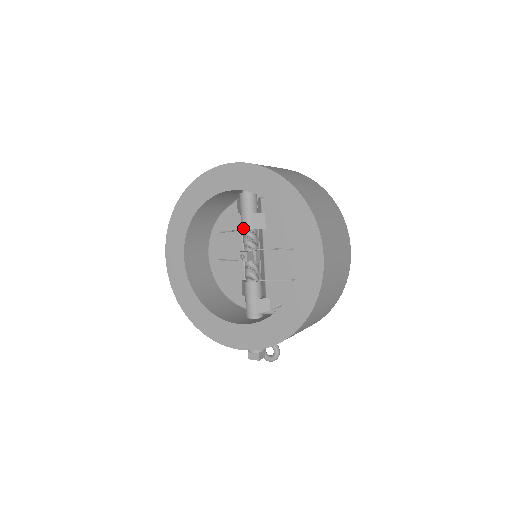
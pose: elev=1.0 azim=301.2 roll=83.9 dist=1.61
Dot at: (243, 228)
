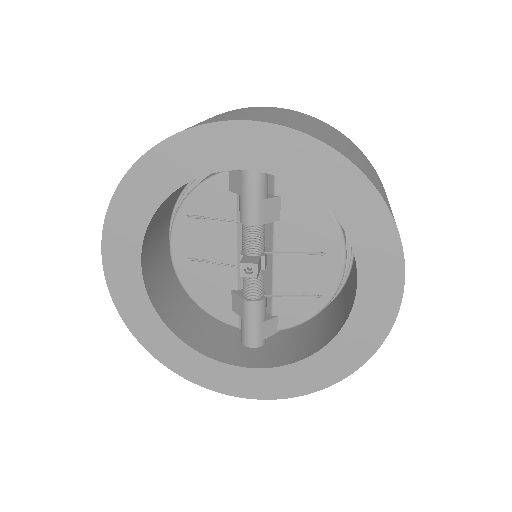
Dot at: (247, 222)
